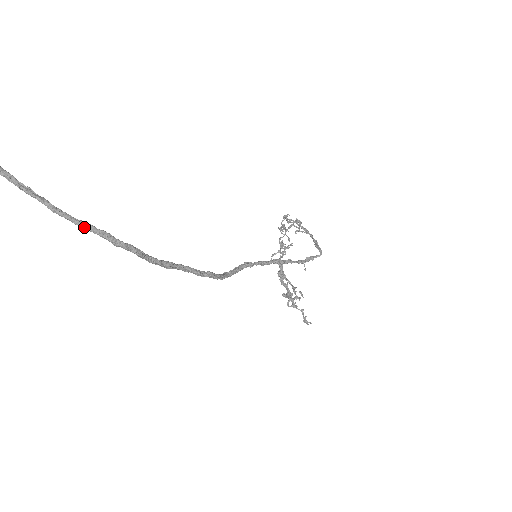
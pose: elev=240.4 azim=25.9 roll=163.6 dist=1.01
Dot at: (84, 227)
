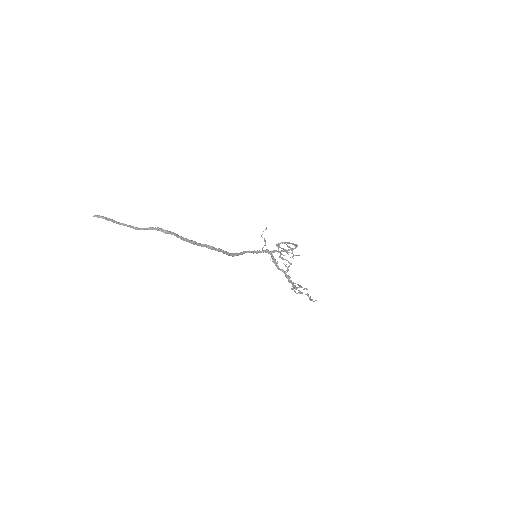
Dot at: (149, 229)
